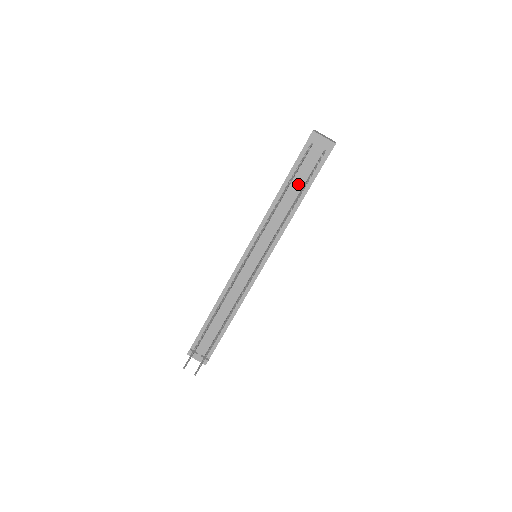
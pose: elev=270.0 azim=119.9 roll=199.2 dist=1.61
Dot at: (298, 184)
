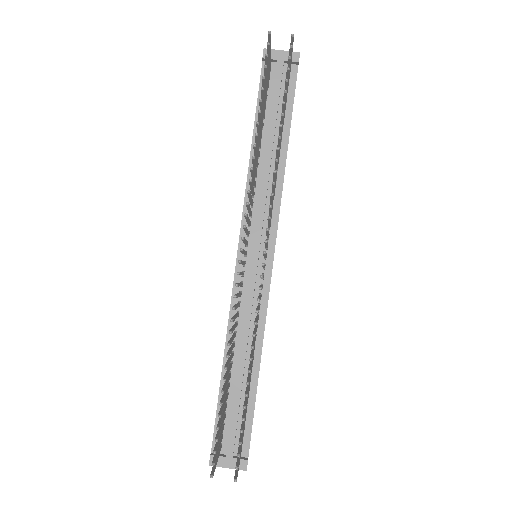
Dot at: (273, 122)
